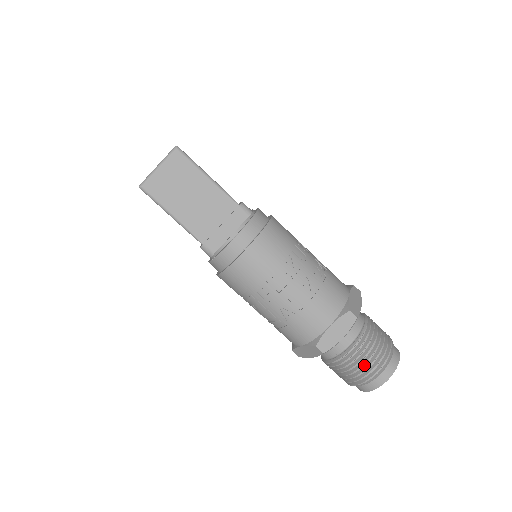
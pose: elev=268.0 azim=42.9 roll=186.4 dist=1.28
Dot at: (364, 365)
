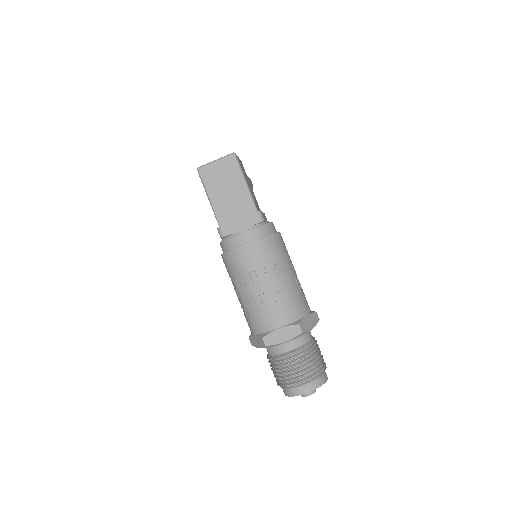
Dot at: (293, 372)
